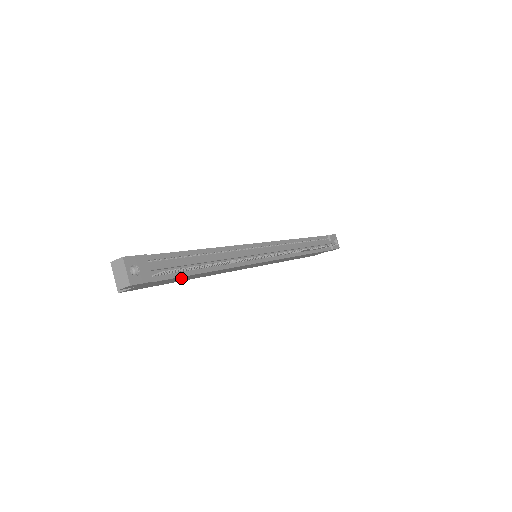
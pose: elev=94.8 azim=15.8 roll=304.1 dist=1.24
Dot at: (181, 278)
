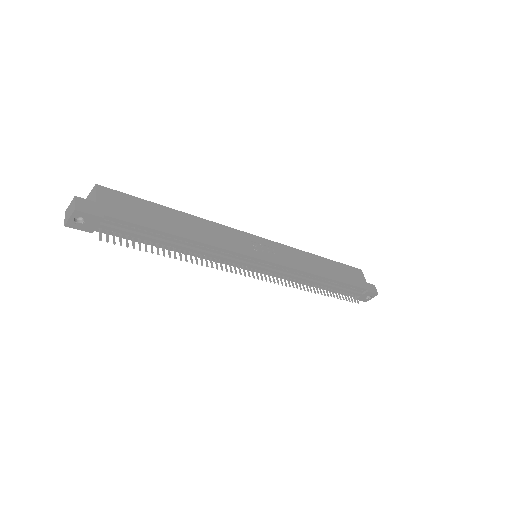
Dot at: occluded
